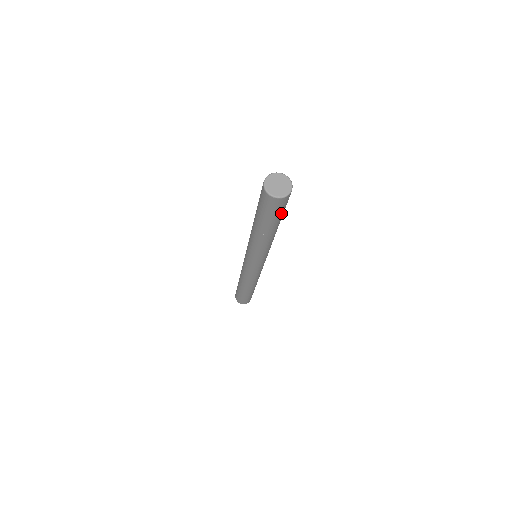
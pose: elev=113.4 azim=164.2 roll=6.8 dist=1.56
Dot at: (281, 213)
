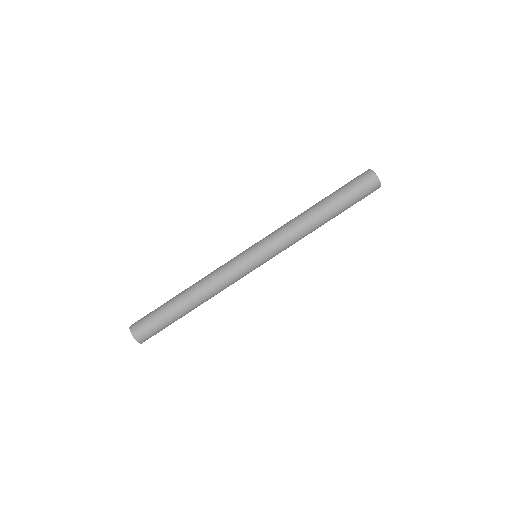
Dot at: occluded
